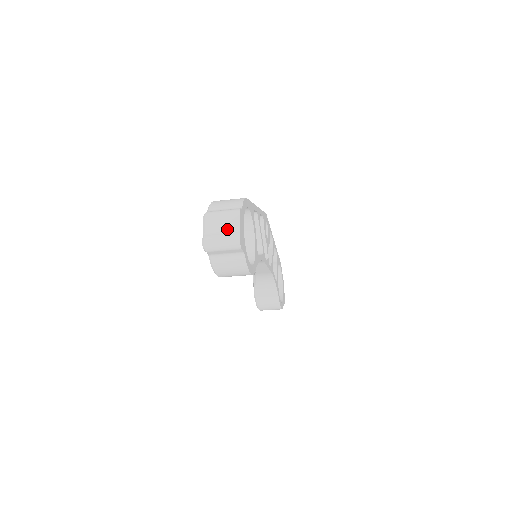
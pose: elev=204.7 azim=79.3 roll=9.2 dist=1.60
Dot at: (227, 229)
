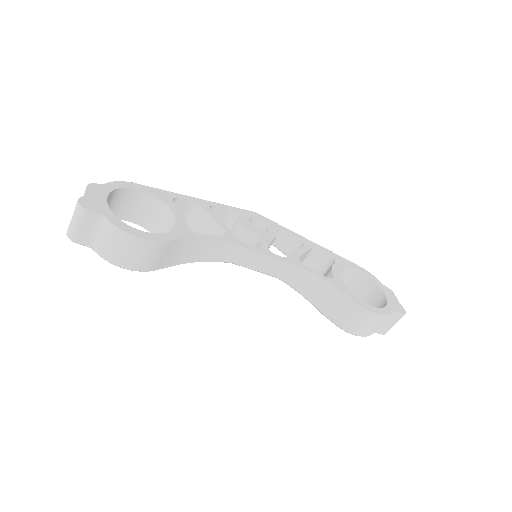
Dot at: occluded
